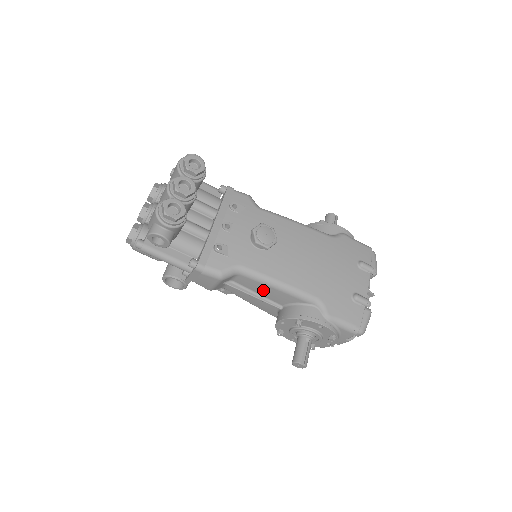
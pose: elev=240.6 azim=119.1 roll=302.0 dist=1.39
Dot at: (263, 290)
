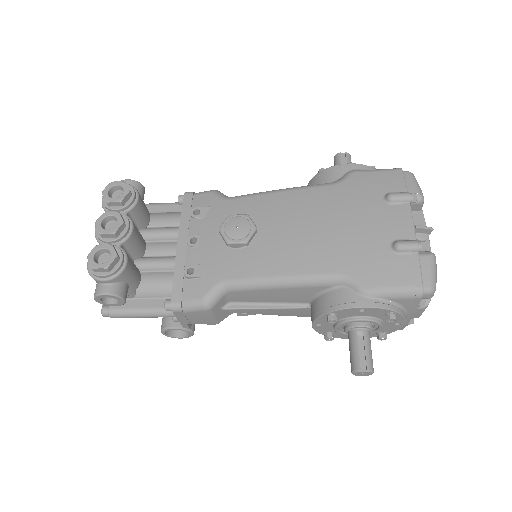
Dot at: (270, 296)
